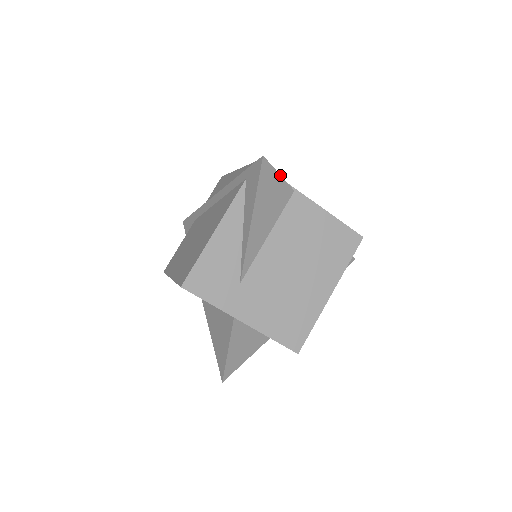
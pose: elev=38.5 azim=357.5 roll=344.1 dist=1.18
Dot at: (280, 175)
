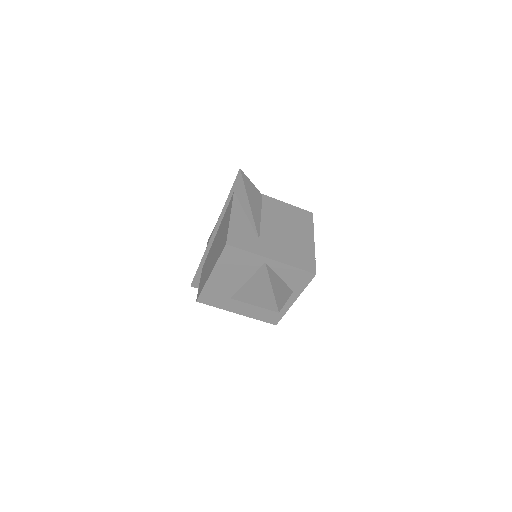
Dot at: (252, 183)
